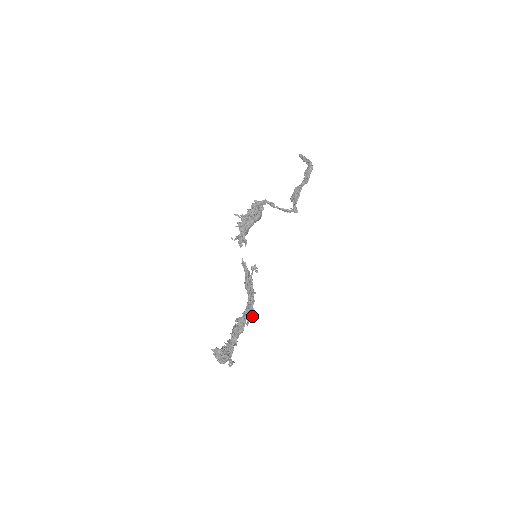
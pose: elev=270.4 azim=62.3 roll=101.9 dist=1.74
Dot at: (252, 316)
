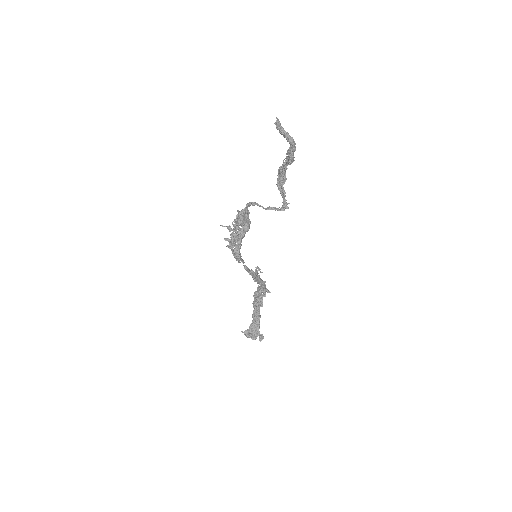
Dot at: occluded
